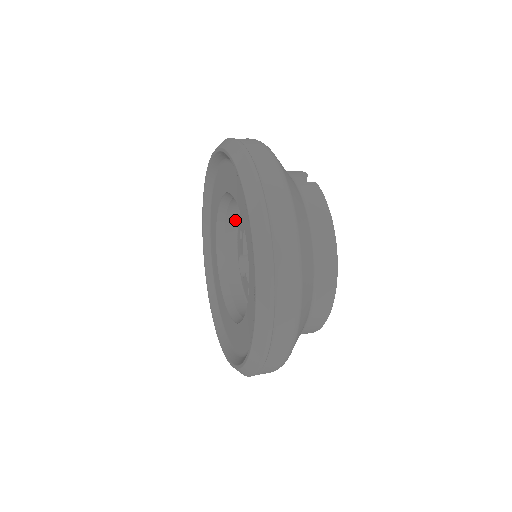
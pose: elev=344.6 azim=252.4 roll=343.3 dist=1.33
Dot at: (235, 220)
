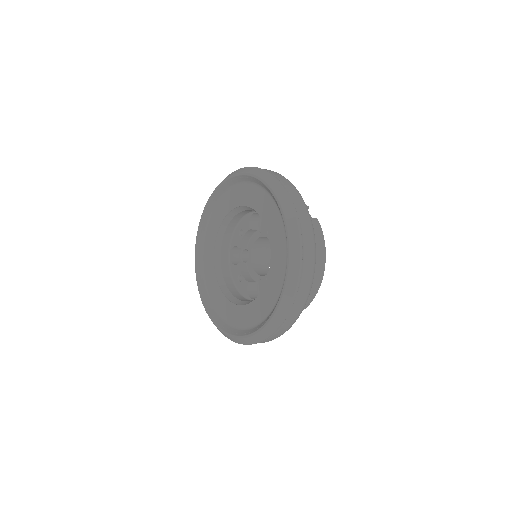
Dot at: (238, 220)
